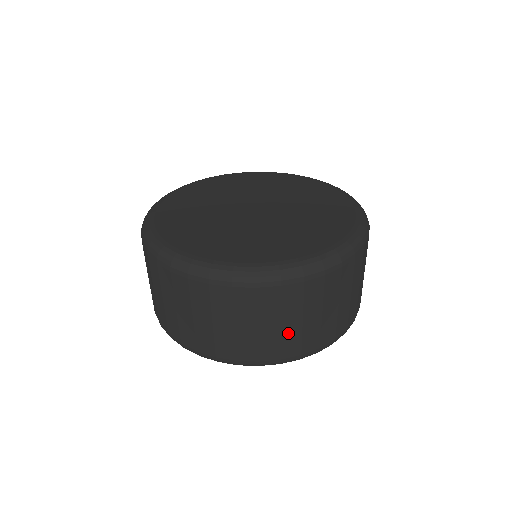
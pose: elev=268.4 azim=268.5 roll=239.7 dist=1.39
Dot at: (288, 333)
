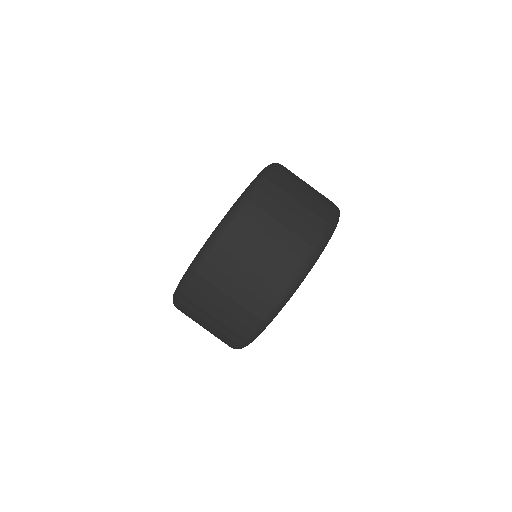
Dot at: (308, 205)
